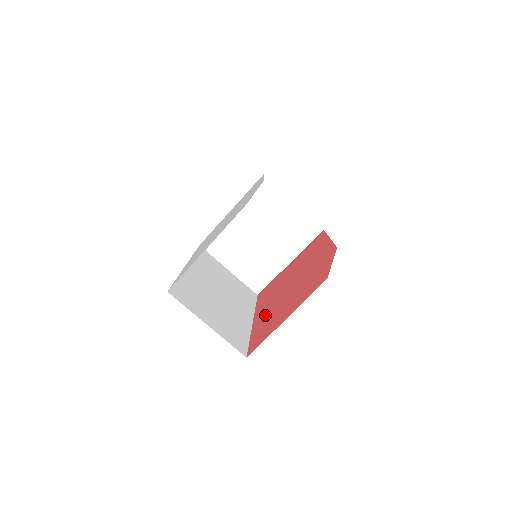
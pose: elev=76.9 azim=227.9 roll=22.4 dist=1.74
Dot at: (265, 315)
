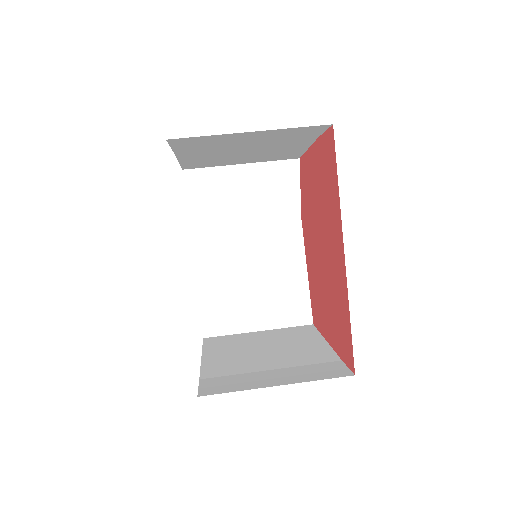
Dot at: (331, 224)
